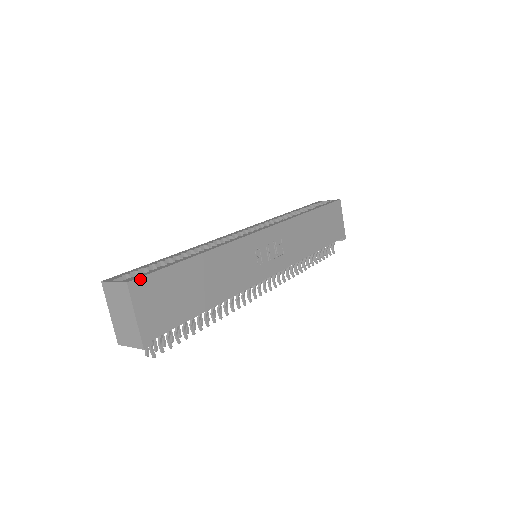
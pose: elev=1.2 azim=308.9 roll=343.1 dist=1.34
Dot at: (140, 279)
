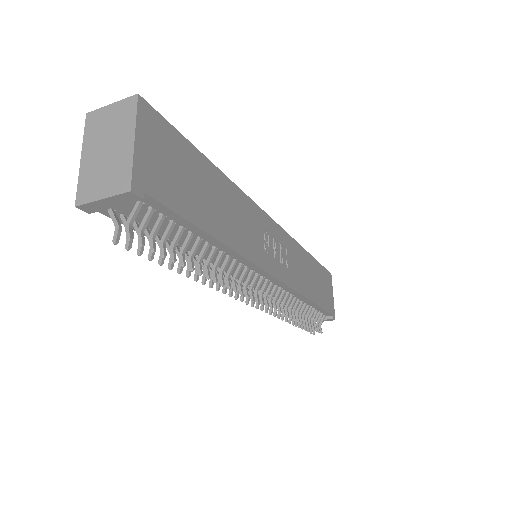
Dot at: (153, 110)
